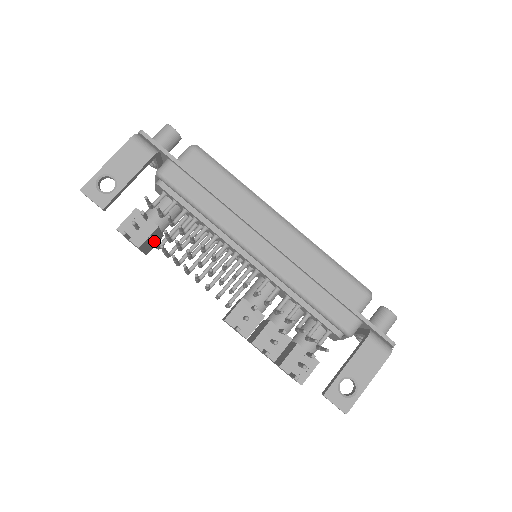
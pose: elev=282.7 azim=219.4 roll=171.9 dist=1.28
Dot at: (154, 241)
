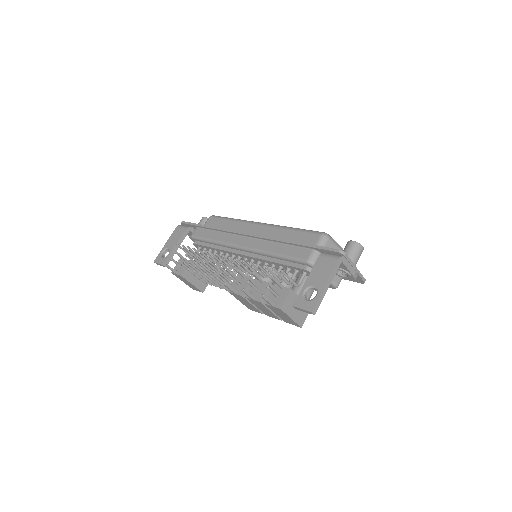
Dot at: (188, 268)
